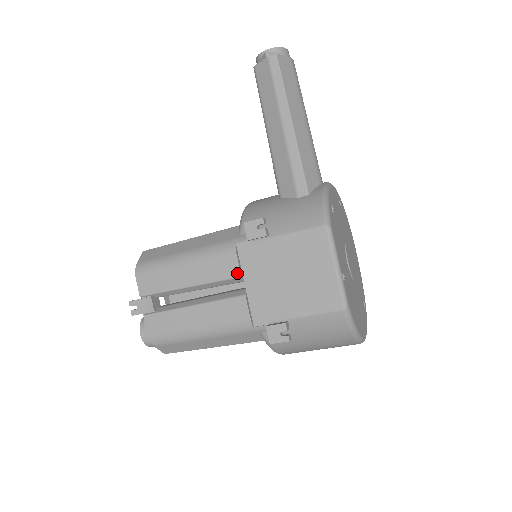
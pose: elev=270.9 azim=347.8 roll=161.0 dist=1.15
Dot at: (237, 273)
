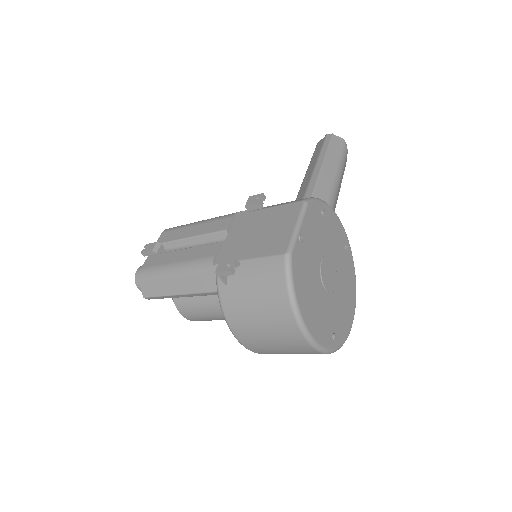
Dot at: (225, 227)
